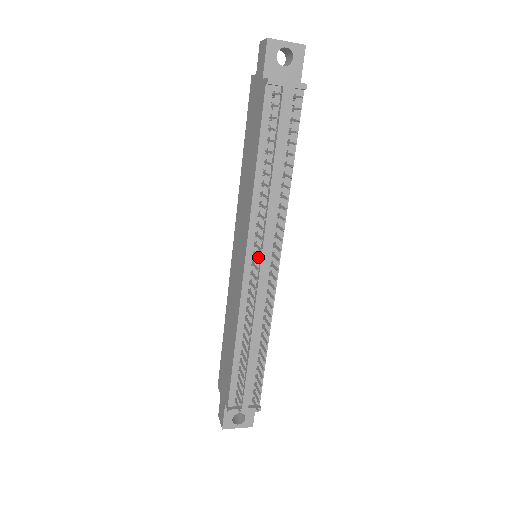
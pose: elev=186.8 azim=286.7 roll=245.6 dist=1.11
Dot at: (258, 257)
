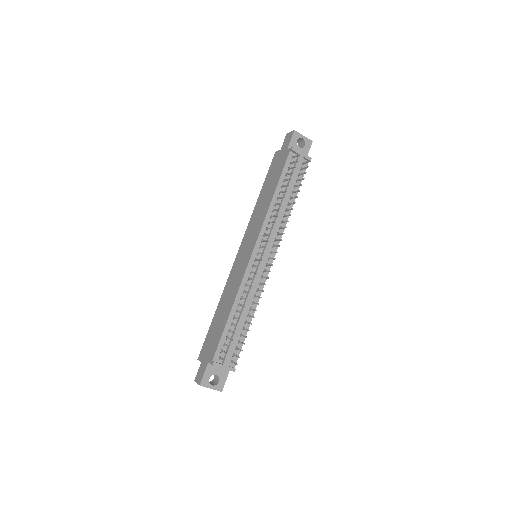
Dot at: (265, 246)
